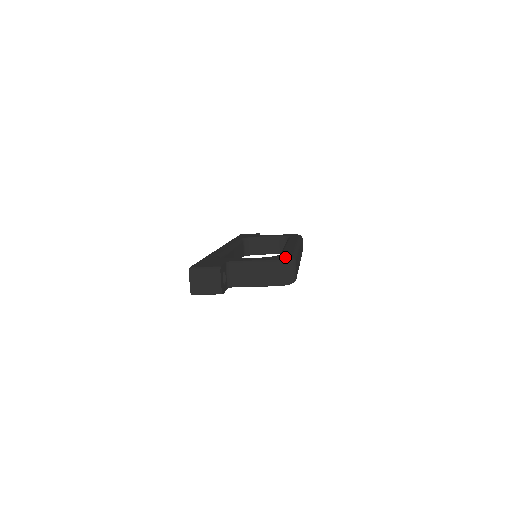
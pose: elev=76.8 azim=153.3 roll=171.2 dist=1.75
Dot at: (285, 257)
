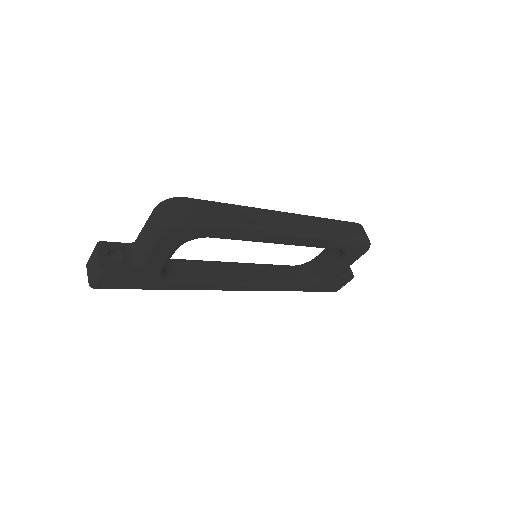
Dot at: occluded
